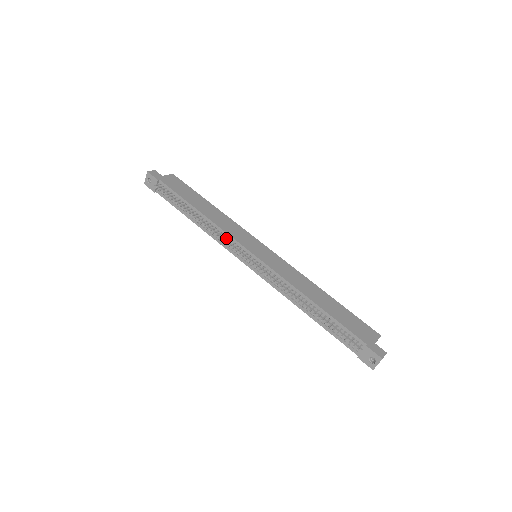
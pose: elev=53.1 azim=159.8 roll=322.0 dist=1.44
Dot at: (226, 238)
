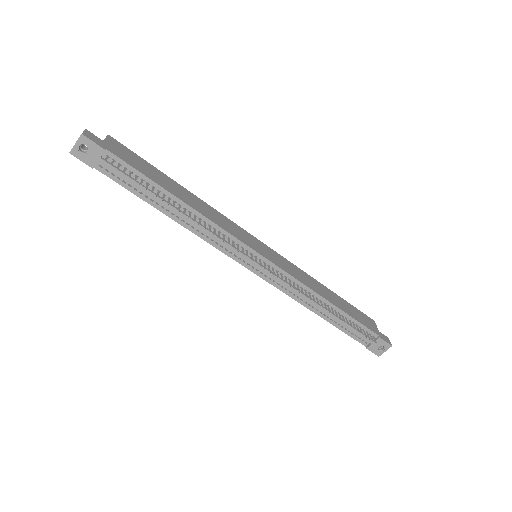
Dot at: (228, 239)
